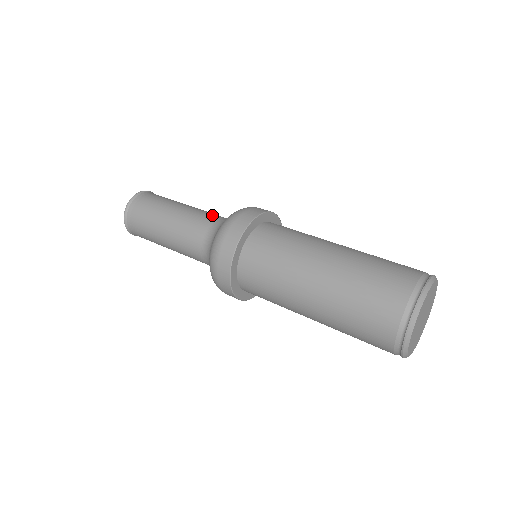
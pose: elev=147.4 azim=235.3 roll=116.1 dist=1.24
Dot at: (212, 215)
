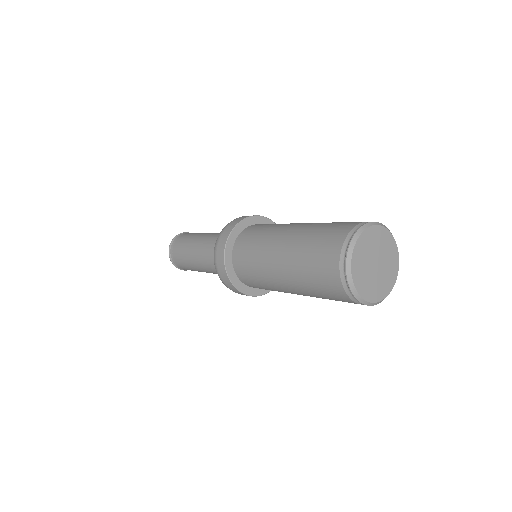
Dot at: occluded
